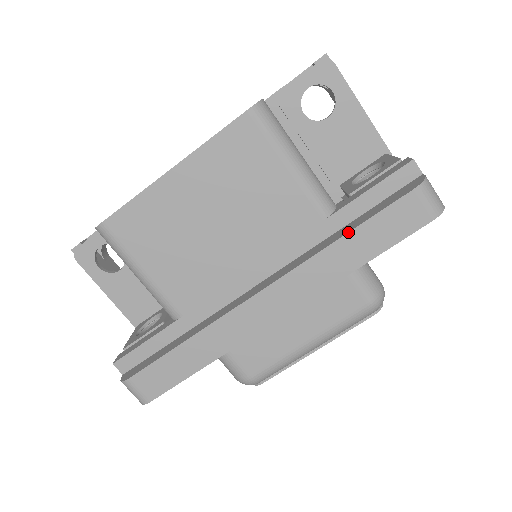
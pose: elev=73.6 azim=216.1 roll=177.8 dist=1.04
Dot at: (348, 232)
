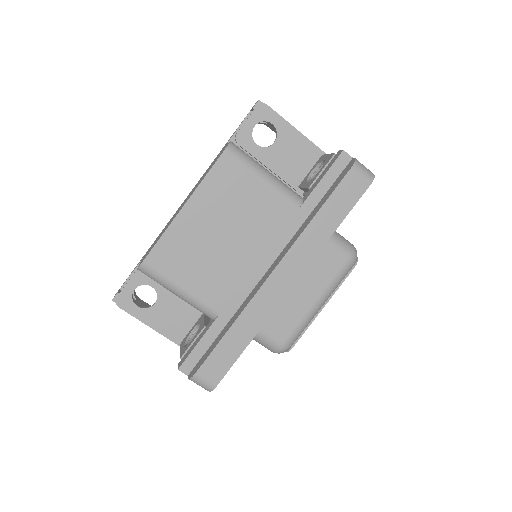
Dot at: (318, 211)
